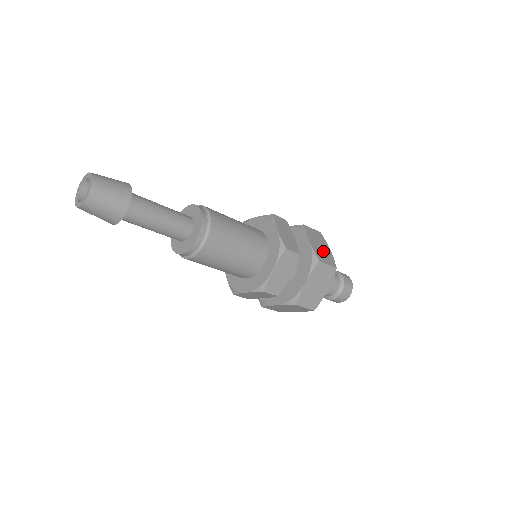
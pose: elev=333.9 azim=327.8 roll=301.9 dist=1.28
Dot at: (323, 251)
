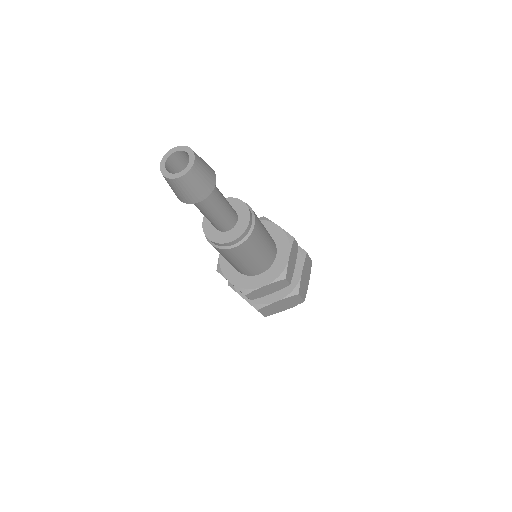
Dot at: occluded
